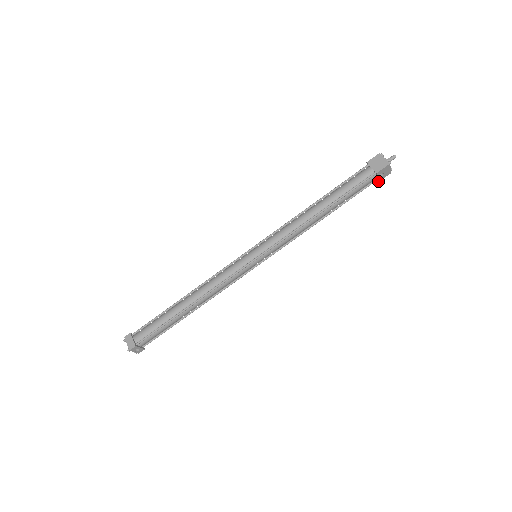
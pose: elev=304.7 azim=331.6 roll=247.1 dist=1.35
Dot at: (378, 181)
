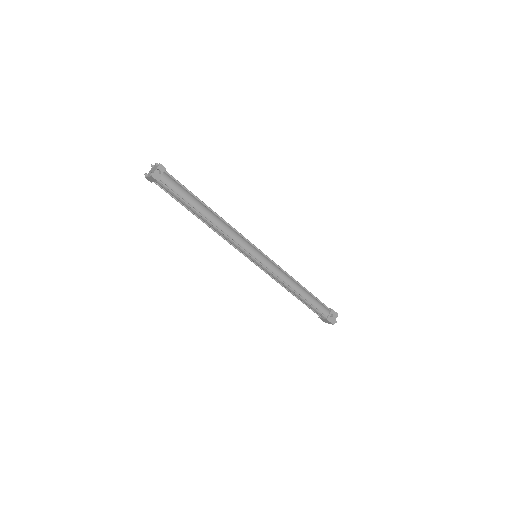
Dot at: (327, 318)
